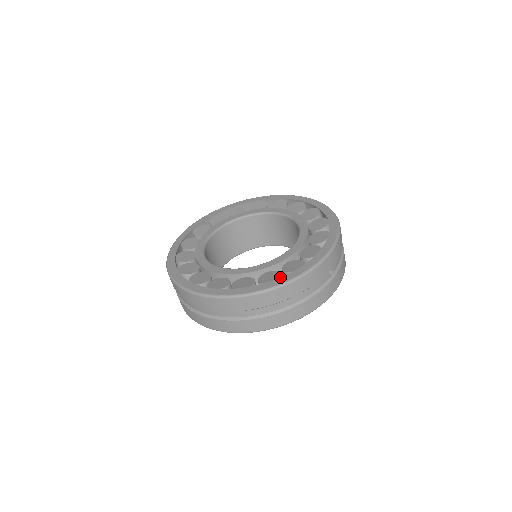
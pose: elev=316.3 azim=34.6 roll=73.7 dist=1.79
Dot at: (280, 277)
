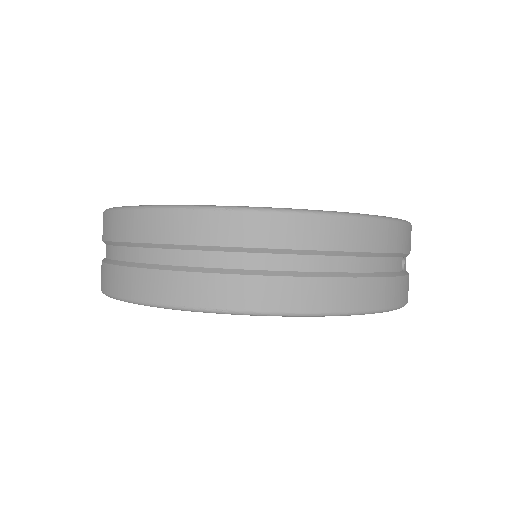
Dot at: occluded
